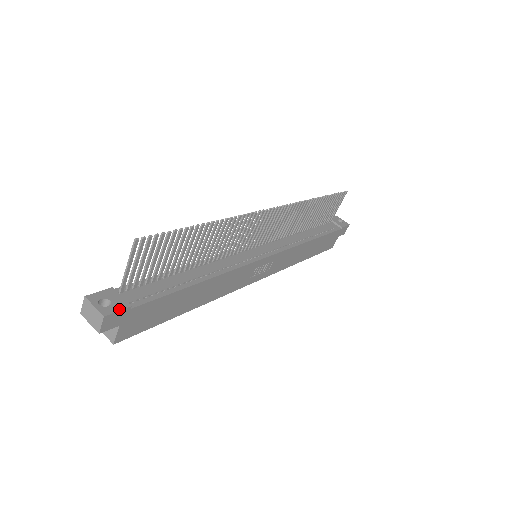
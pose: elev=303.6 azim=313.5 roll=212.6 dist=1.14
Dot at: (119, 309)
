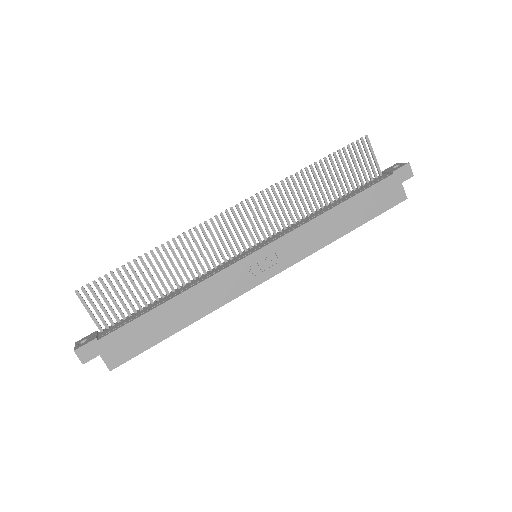
Dot at: (87, 343)
